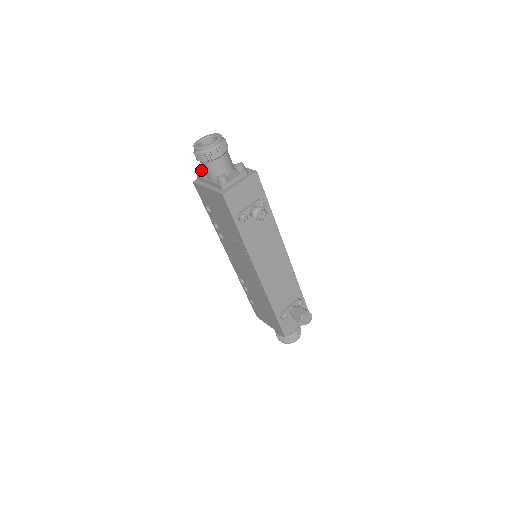
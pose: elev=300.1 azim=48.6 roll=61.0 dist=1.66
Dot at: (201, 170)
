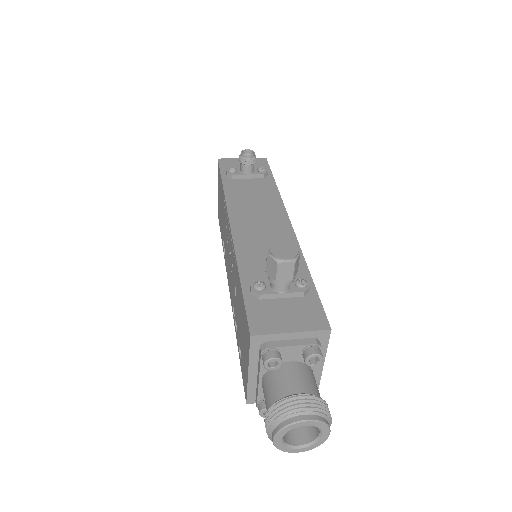
Dot at: occluded
